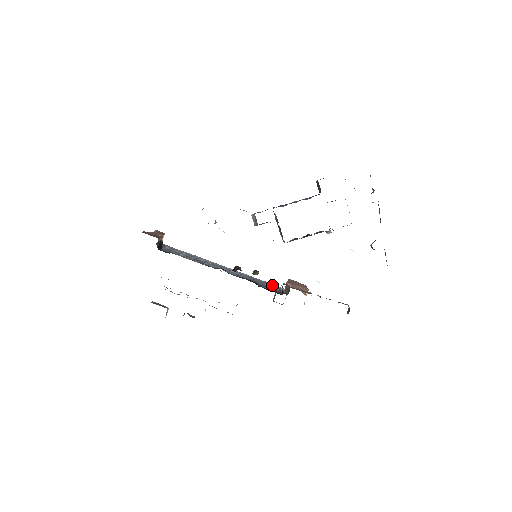
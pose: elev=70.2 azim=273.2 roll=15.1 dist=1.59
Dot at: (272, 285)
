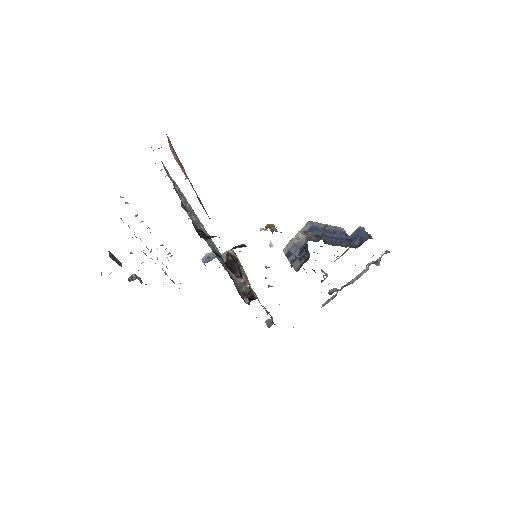
Dot at: occluded
